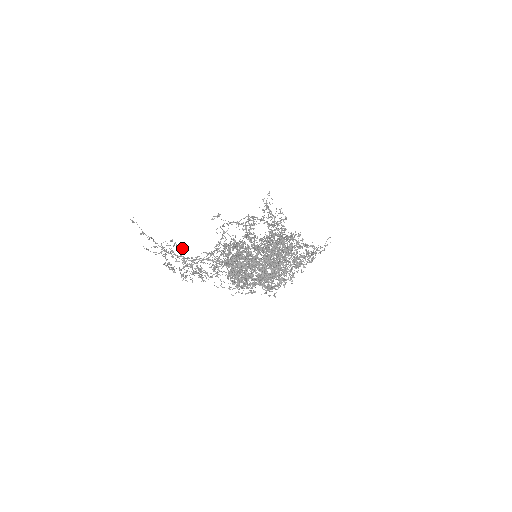
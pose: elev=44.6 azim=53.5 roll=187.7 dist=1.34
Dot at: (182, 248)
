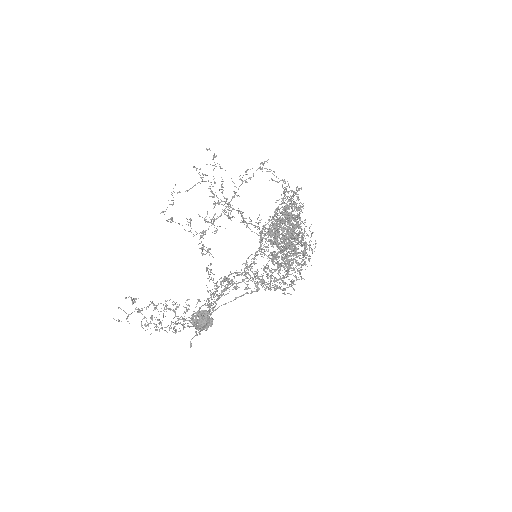
Dot at: occluded
